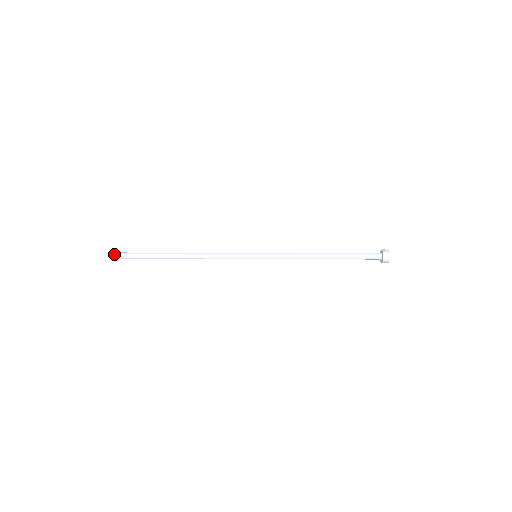
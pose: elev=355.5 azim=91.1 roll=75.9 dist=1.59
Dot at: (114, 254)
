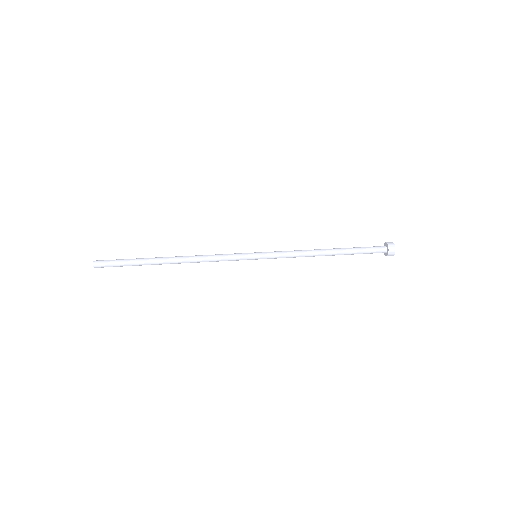
Dot at: (99, 265)
